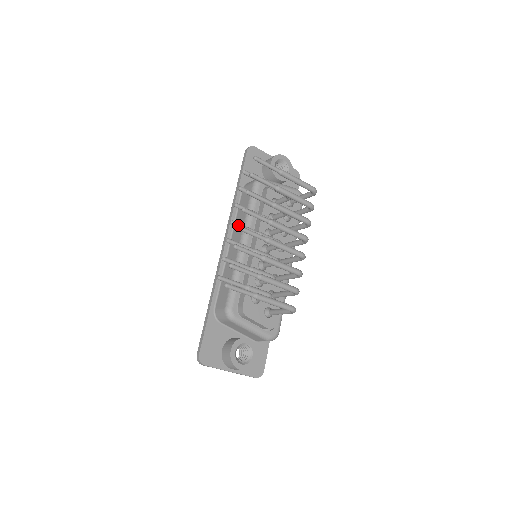
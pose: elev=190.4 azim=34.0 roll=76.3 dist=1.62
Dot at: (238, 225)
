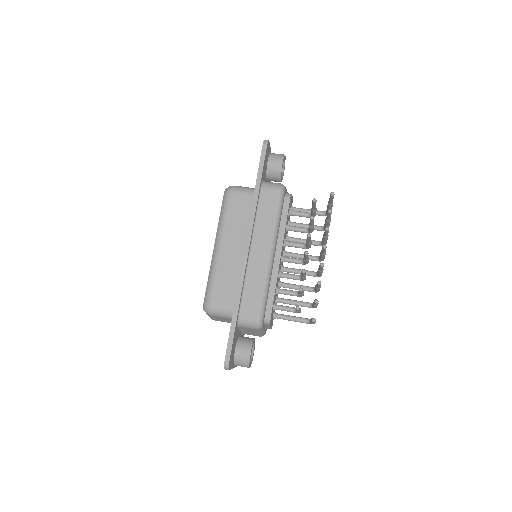
Dot at: occluded
